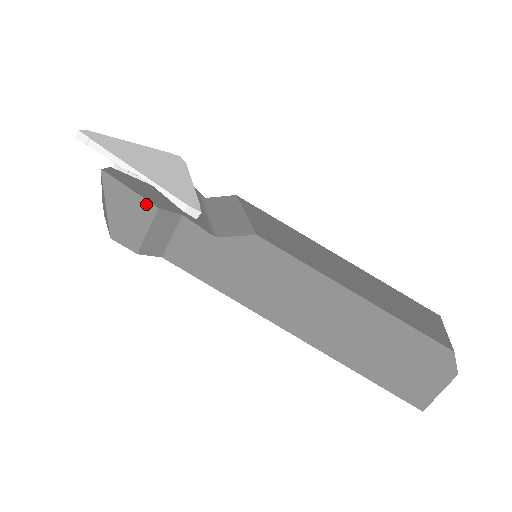
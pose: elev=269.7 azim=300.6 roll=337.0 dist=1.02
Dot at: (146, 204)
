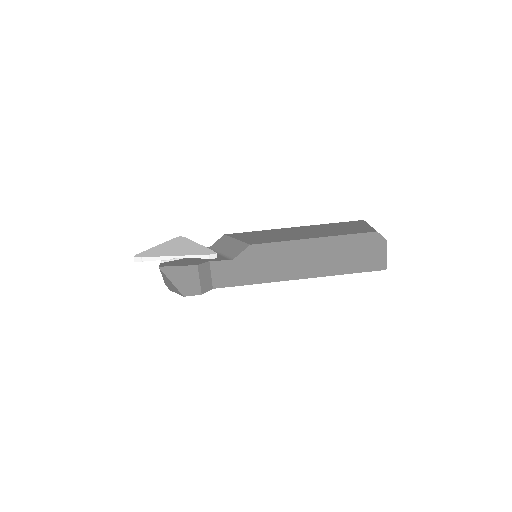
Dot at: (190, 268)
